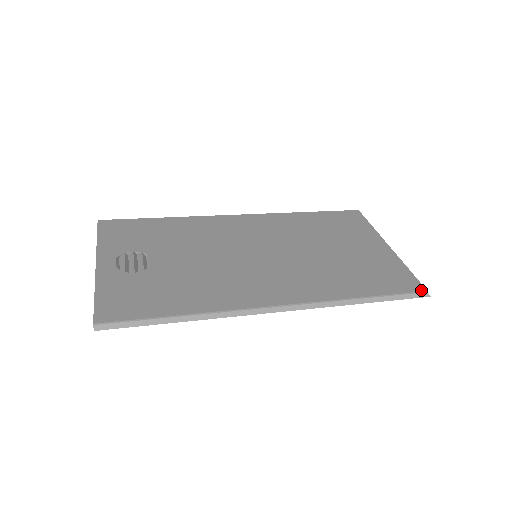
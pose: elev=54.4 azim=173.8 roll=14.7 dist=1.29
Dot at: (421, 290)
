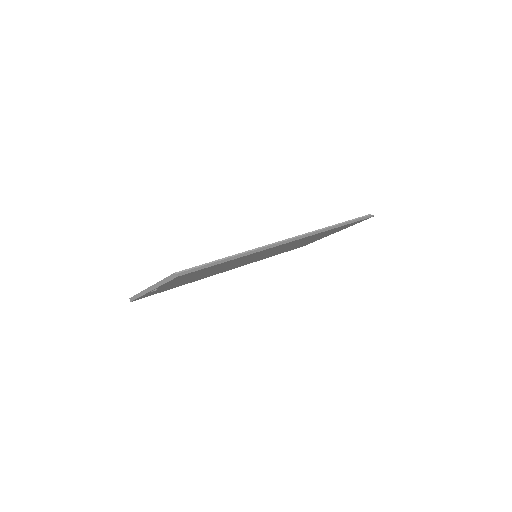
Dot at: (367, 215)
